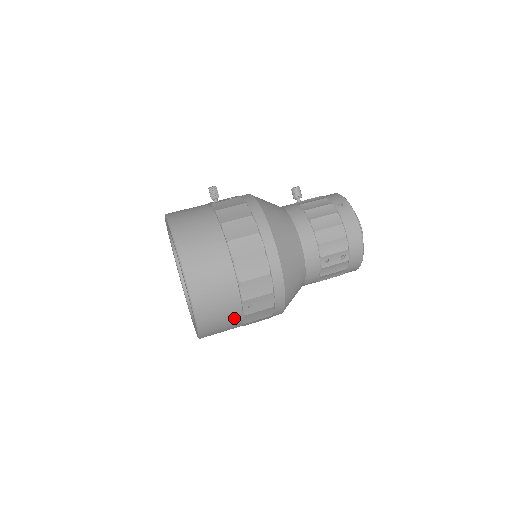
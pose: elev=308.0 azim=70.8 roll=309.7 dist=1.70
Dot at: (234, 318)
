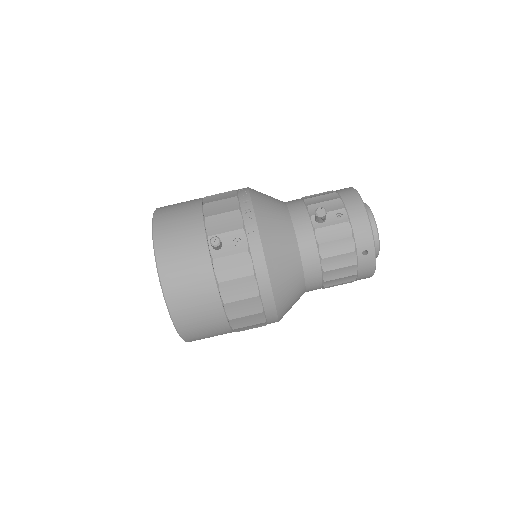
Dot at: occluded
